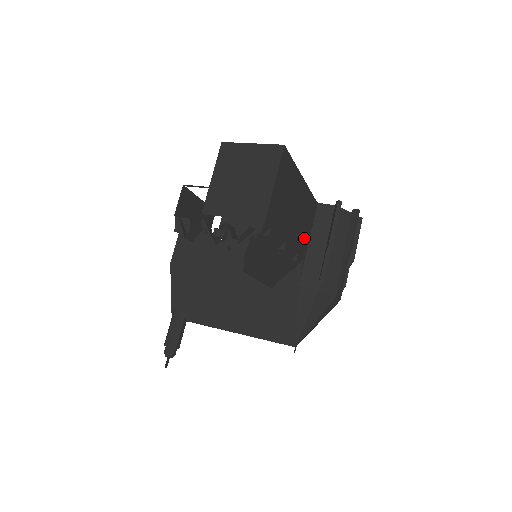
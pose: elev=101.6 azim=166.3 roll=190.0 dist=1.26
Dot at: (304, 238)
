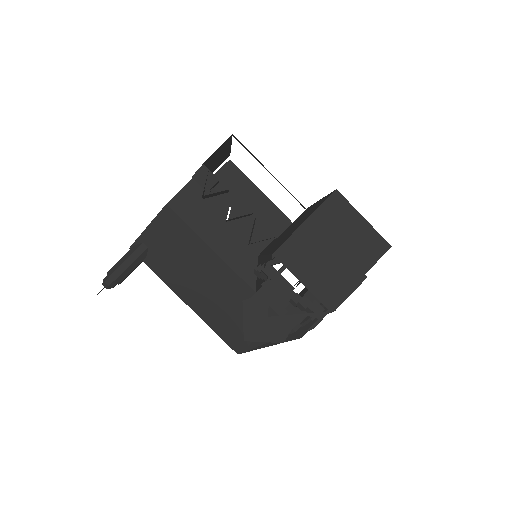
Dot at: occluded
